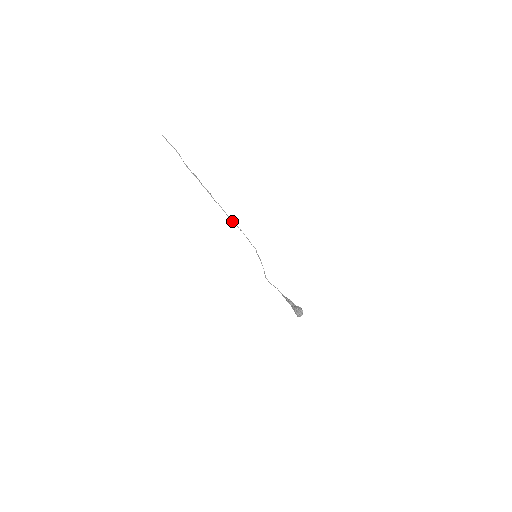
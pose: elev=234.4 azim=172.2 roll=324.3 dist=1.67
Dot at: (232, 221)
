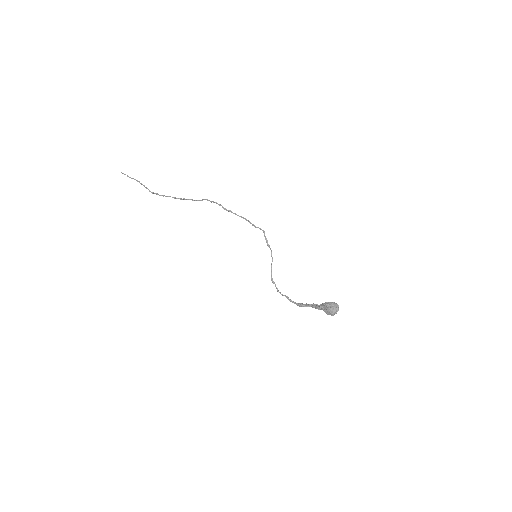
Dot at: occluded
